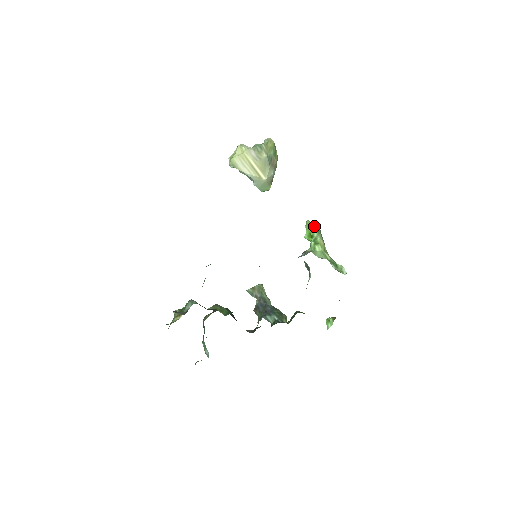
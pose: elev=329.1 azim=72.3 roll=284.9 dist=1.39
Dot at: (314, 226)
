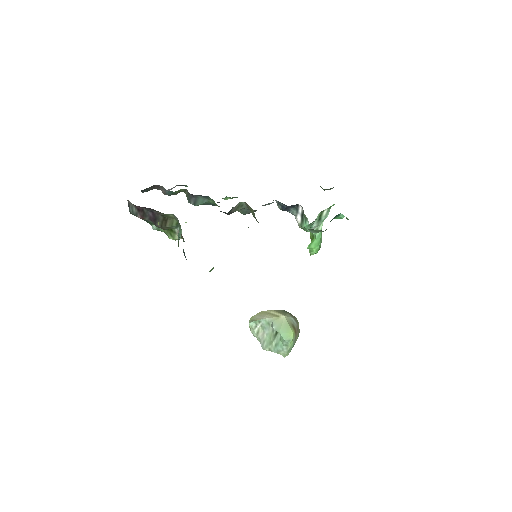
Dot at: occluded
